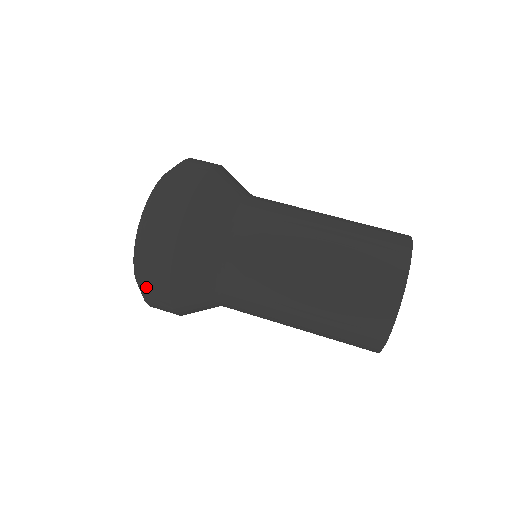
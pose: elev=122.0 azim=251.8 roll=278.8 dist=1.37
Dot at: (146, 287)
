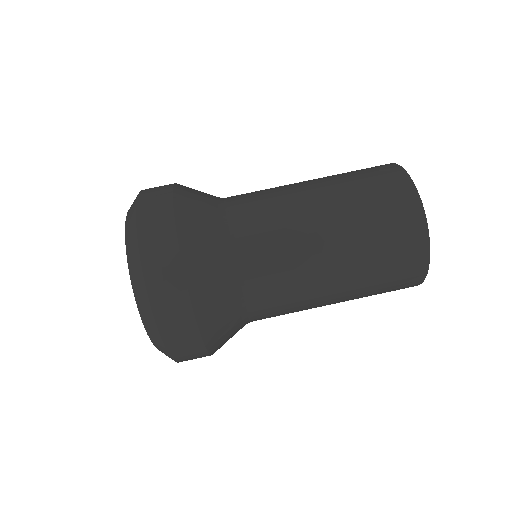
Dot at: occluded
